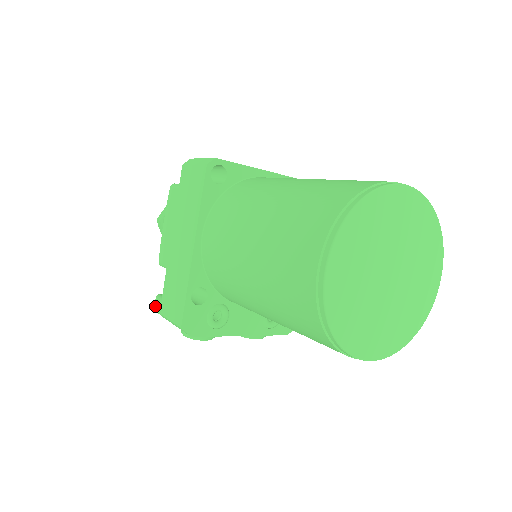
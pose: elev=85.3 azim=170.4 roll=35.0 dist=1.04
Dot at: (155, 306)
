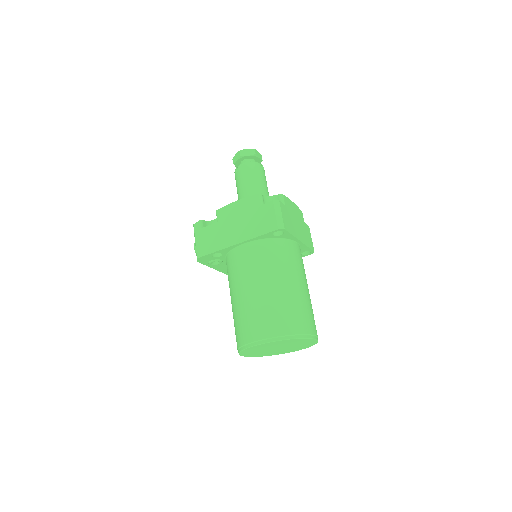
Dot at: (195, 223)
